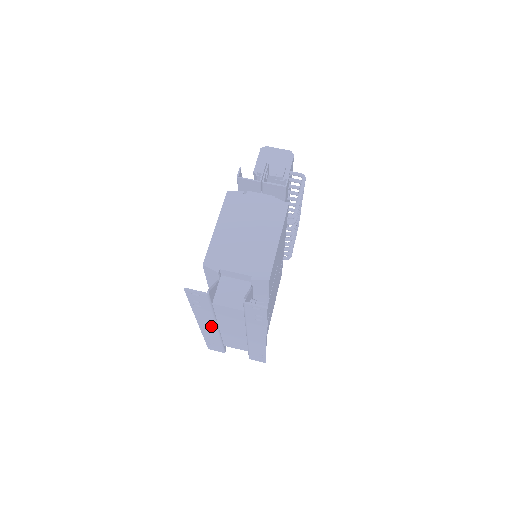
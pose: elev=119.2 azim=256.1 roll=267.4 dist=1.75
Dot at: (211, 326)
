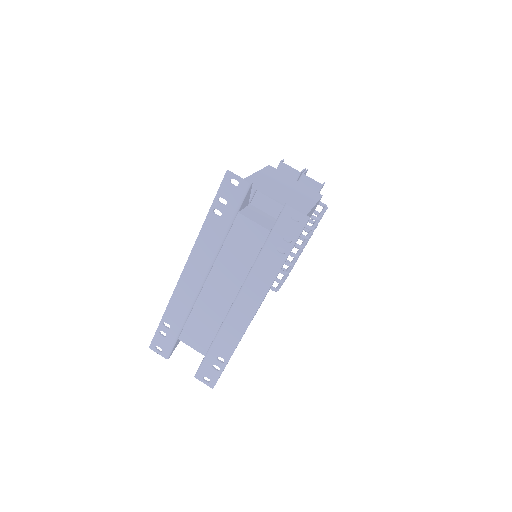
Dot at: (200, 272)
